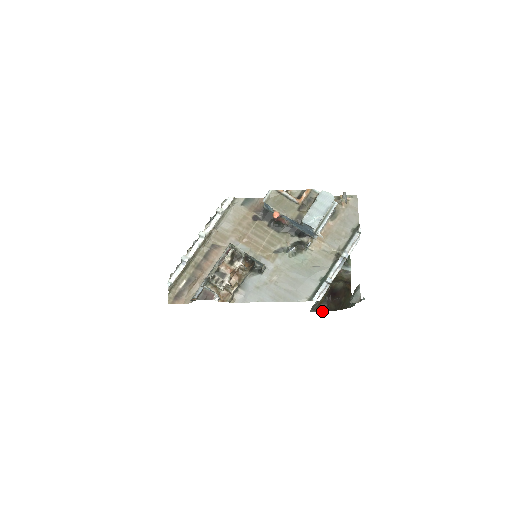
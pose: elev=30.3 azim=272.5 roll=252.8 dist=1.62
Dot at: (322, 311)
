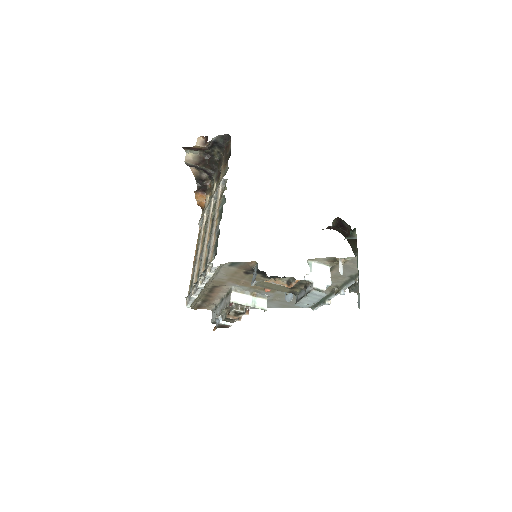
Dot at: occluded
